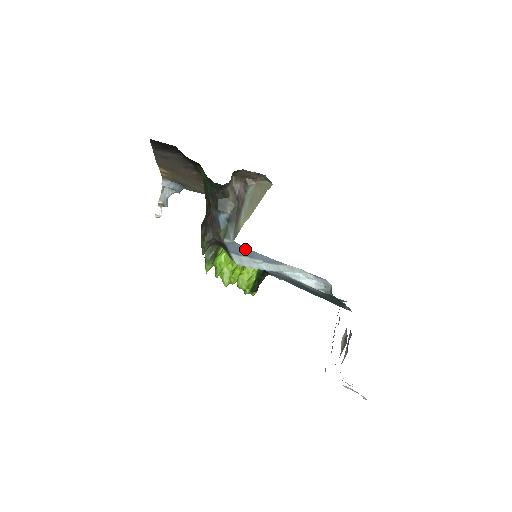
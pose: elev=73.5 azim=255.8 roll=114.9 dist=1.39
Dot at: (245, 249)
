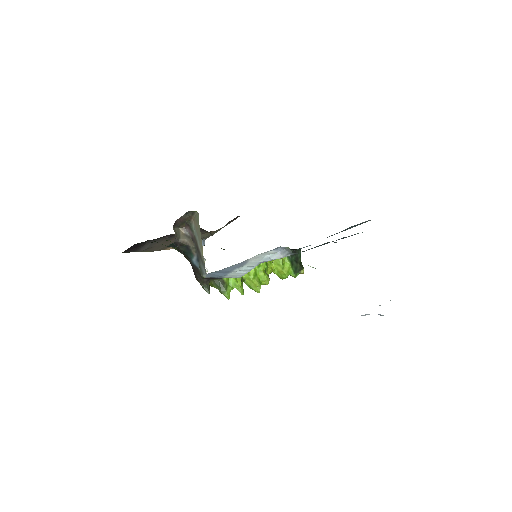
Dot at: (218, 272)
